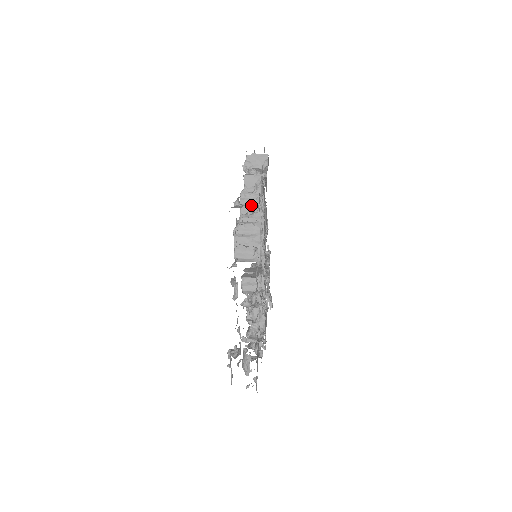
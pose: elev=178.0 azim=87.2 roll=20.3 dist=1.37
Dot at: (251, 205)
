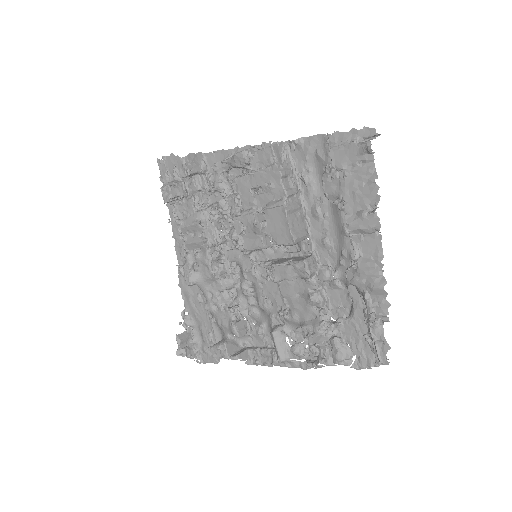
Dot at: (289, 175)
